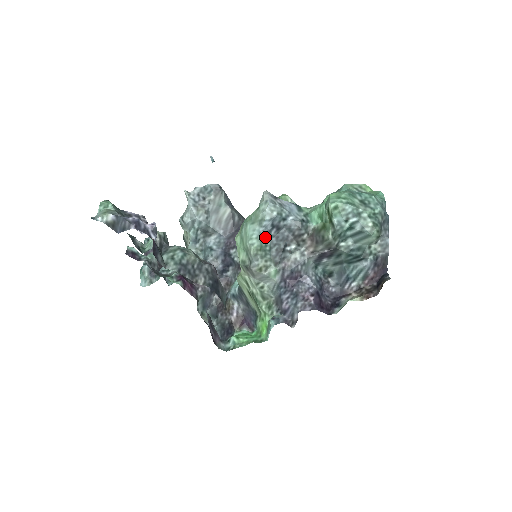
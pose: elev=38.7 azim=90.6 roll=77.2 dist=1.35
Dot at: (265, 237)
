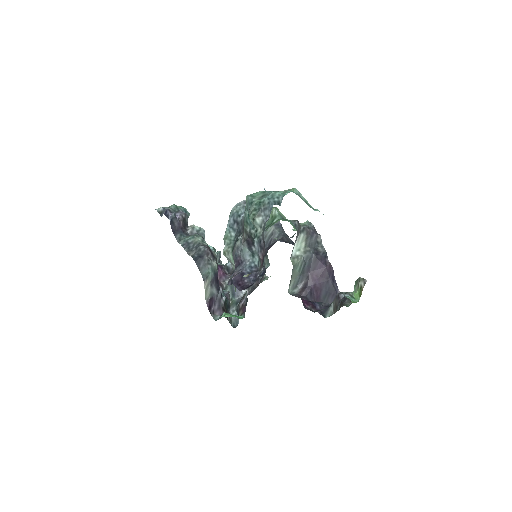
Dot at: (230, 229)
